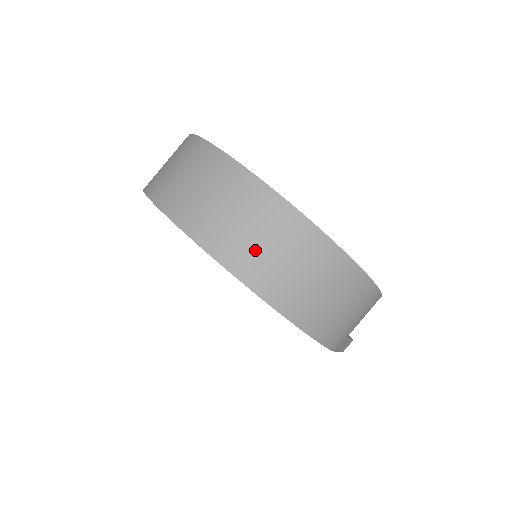
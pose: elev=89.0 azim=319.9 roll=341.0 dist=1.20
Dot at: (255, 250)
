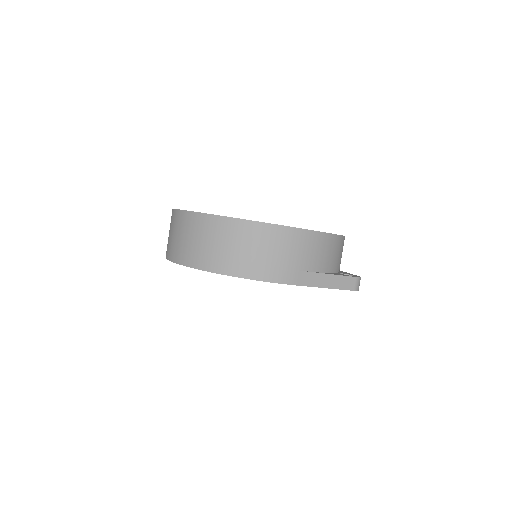
Dot at: (187, 246)
